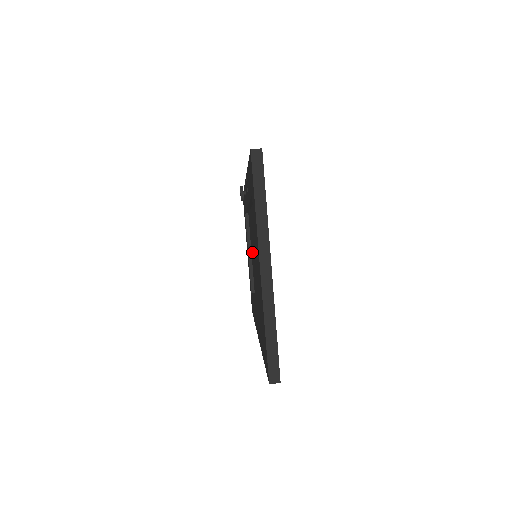
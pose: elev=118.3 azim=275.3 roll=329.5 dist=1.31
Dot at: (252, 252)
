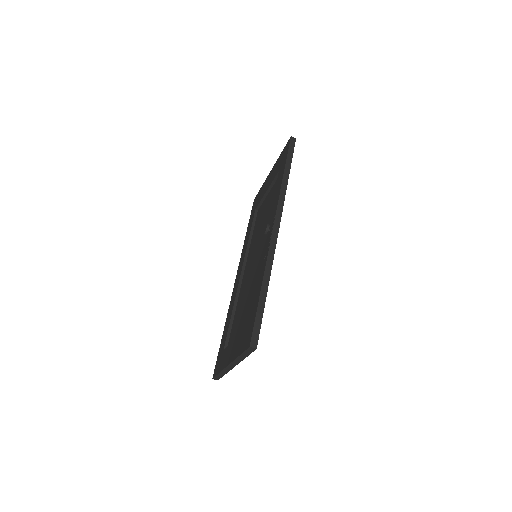
Dot at: (266, 209)
